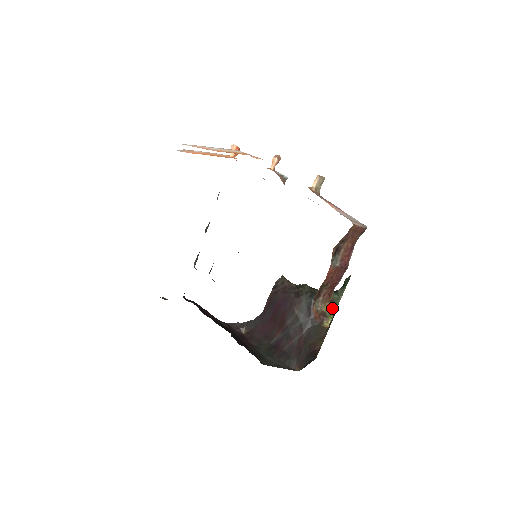
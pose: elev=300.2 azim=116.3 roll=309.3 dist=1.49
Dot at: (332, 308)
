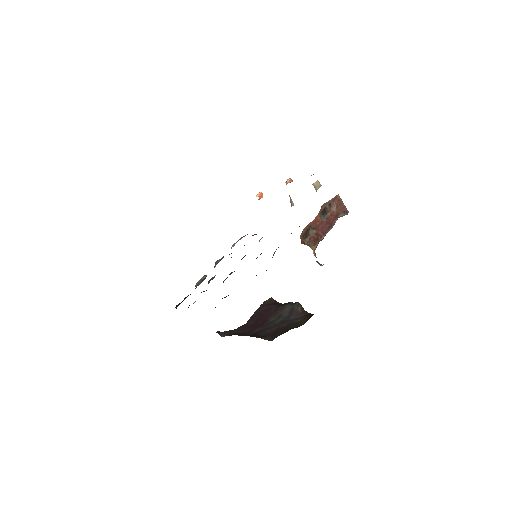
Dot at: (315, 256)
